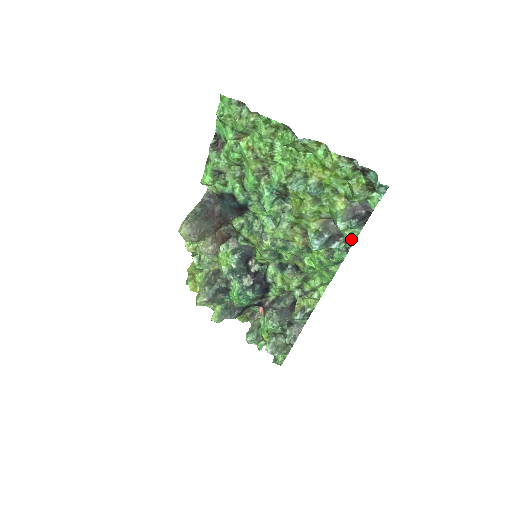
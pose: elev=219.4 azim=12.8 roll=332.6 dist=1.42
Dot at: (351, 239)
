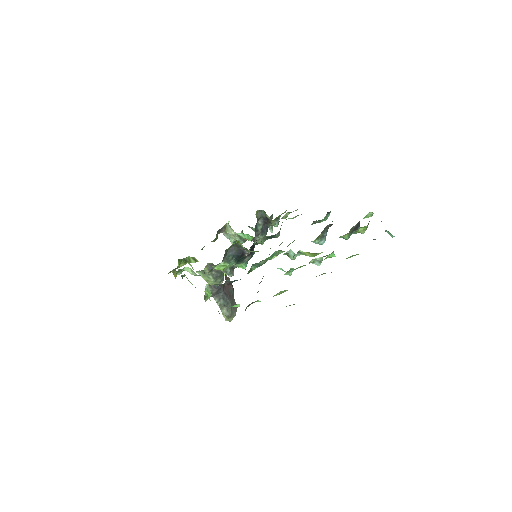
Dot at: occluded
